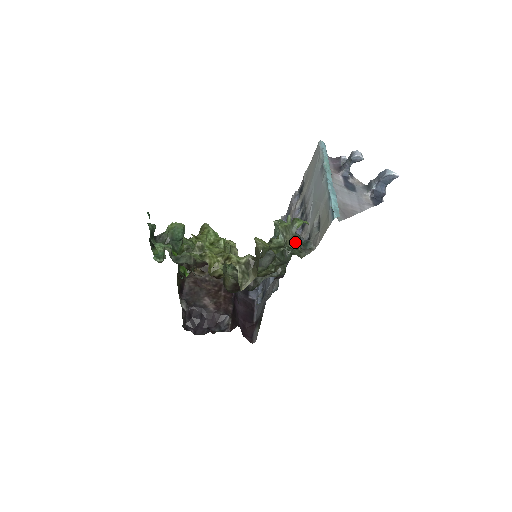
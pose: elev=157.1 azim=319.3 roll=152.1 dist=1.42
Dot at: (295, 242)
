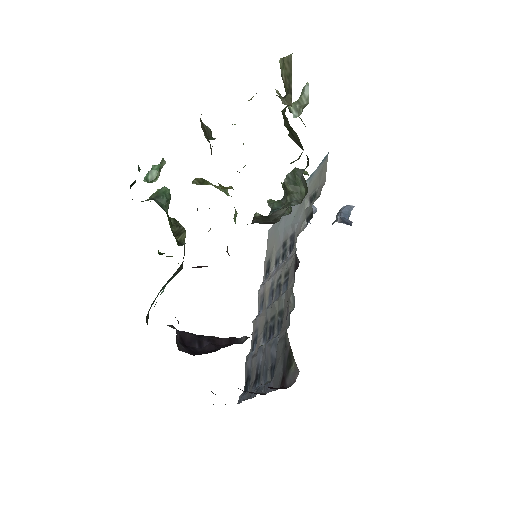
Dot at: (303, 172)
